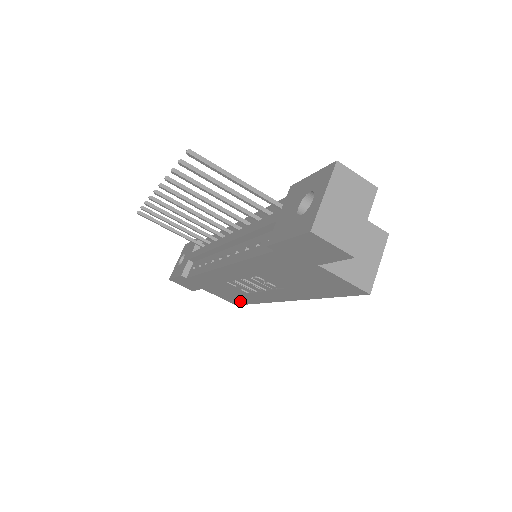
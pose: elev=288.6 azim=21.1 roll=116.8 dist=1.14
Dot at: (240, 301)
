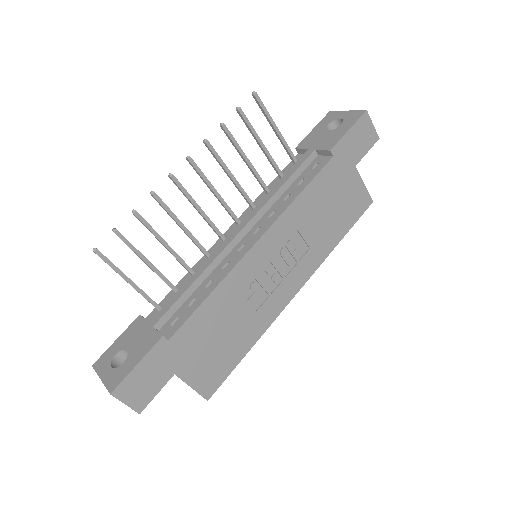
Dot at: (226, 366)
